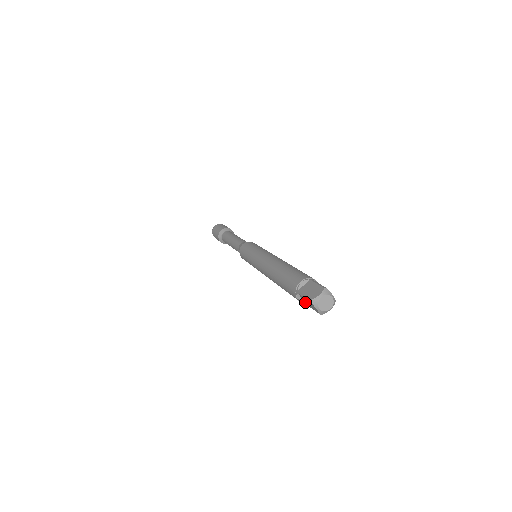
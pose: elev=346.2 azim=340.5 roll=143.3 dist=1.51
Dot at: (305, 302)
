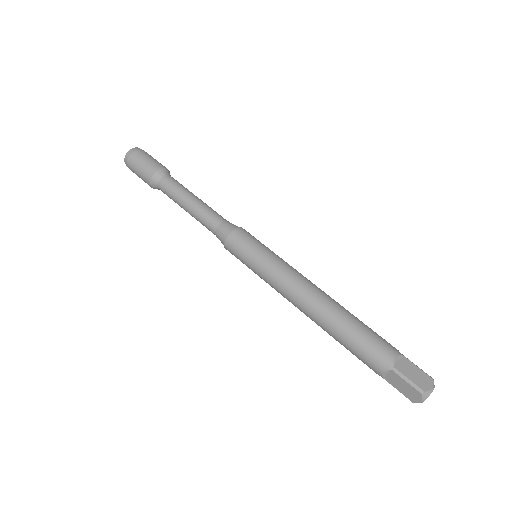
Dot at: (389, 379)
